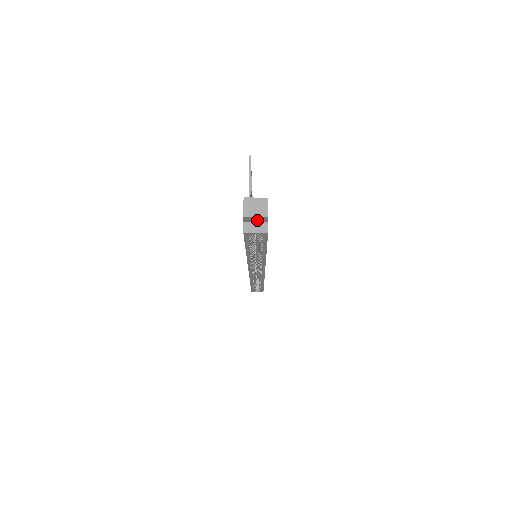
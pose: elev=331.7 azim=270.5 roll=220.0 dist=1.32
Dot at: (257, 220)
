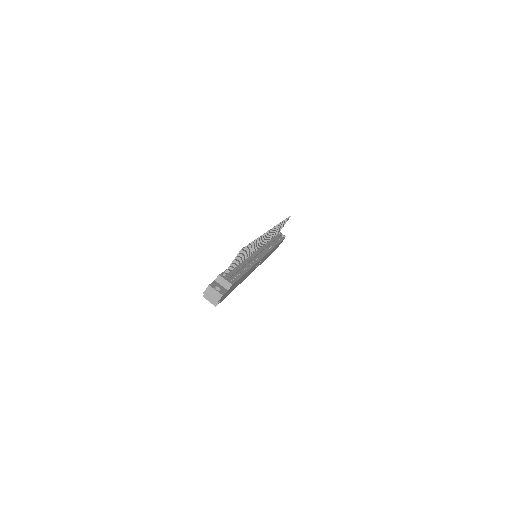
Dot at: occluded
